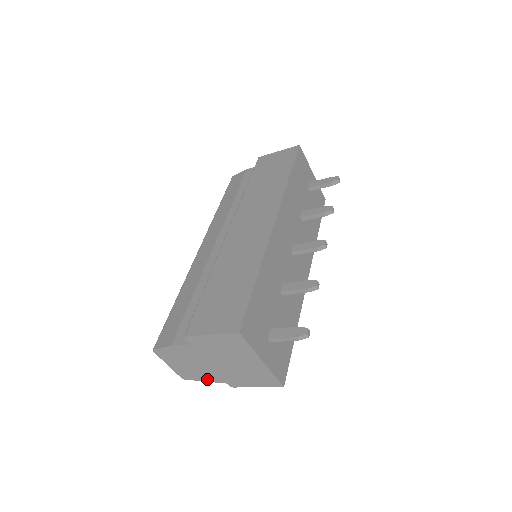
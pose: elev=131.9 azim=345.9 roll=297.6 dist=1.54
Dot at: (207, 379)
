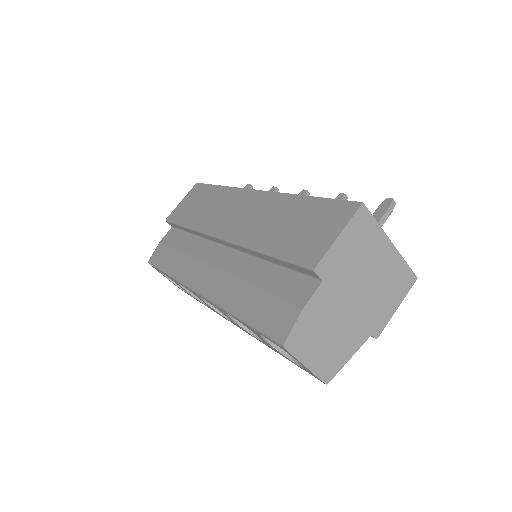
Dot at: (351, 350)
